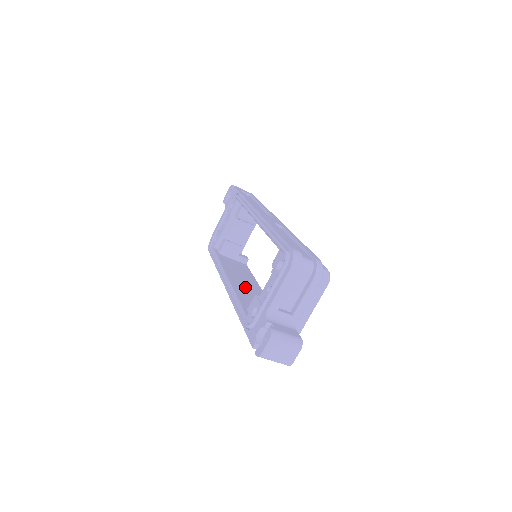
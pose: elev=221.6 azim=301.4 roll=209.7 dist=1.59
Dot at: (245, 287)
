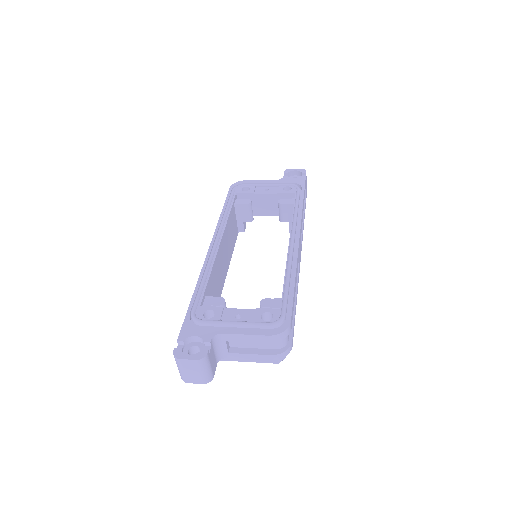
Dot at: (221, 264)
